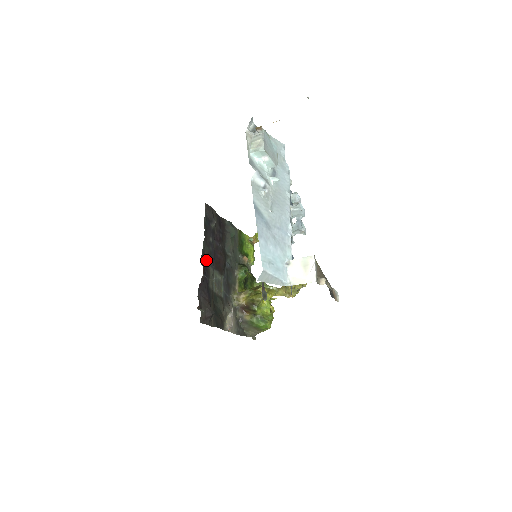
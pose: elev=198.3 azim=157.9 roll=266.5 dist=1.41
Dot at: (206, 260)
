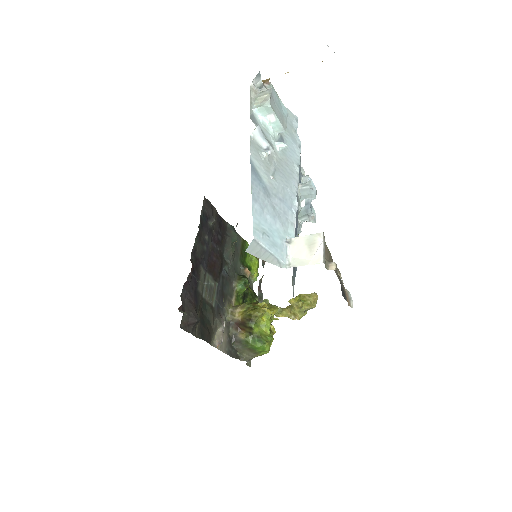
Dot at: (197, 258)
